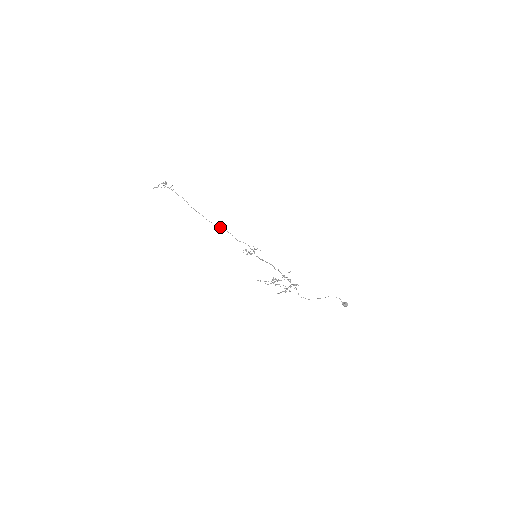
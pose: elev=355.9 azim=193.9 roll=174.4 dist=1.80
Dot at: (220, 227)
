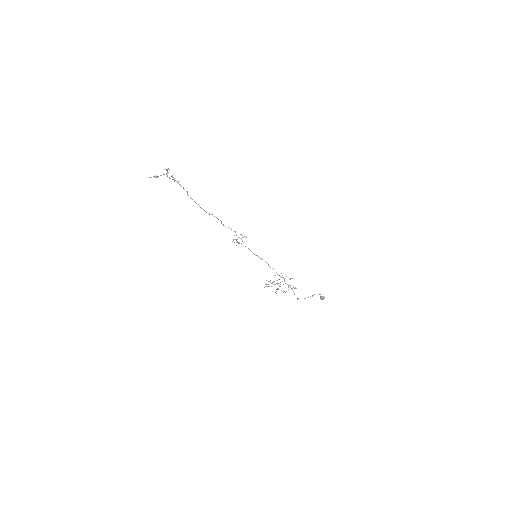
Dot at: (211, 214)
